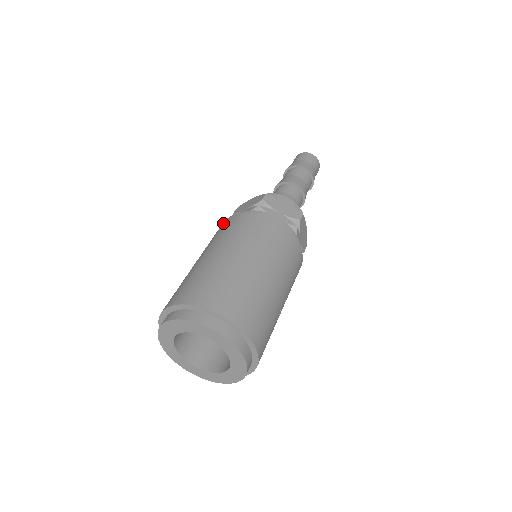
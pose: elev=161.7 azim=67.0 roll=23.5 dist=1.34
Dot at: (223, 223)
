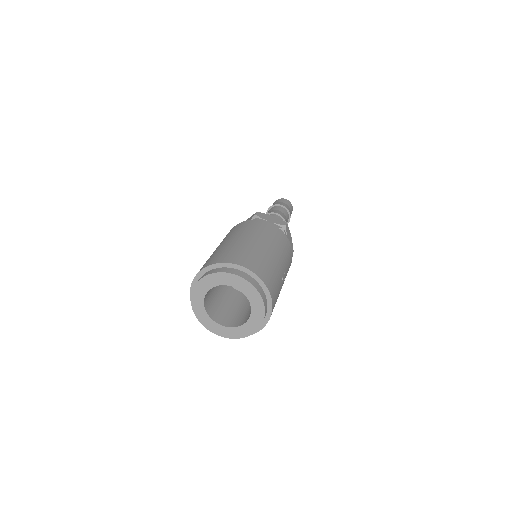
Dot at: occluded
